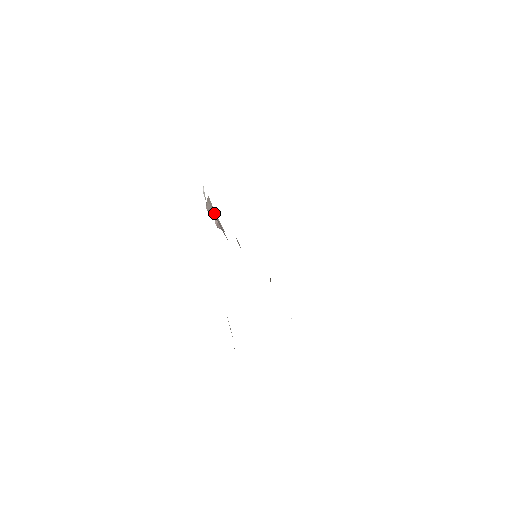
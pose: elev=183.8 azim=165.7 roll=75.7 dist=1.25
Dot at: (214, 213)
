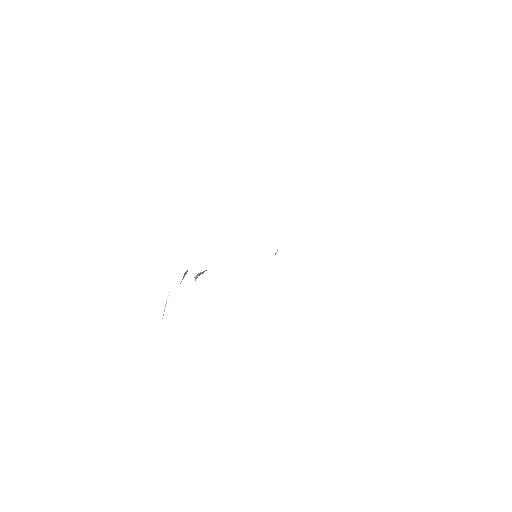
Dot at: occluded
